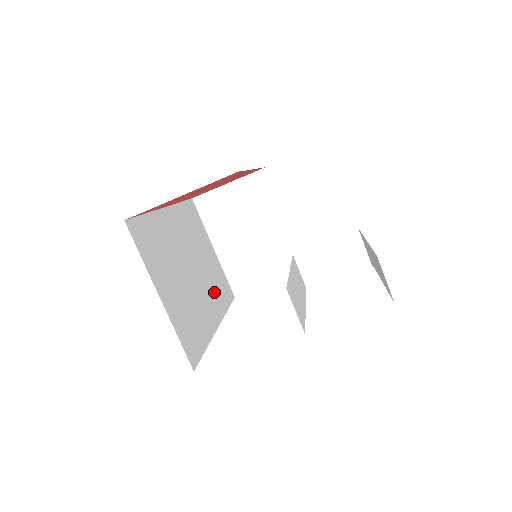
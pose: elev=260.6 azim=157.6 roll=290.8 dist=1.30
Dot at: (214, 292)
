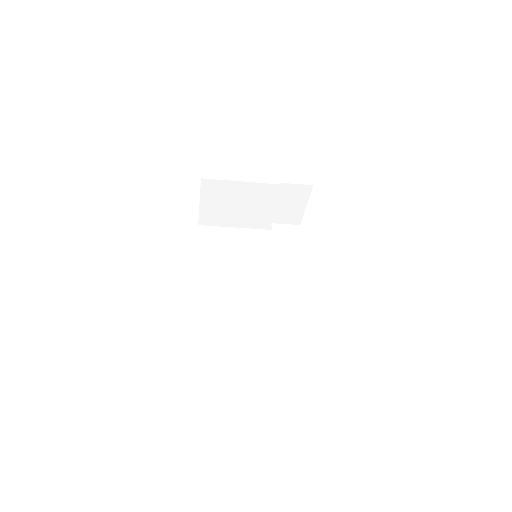
Dot at: (267, 263)
